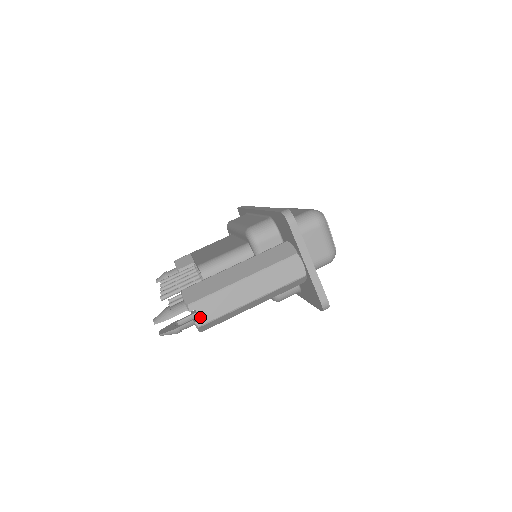
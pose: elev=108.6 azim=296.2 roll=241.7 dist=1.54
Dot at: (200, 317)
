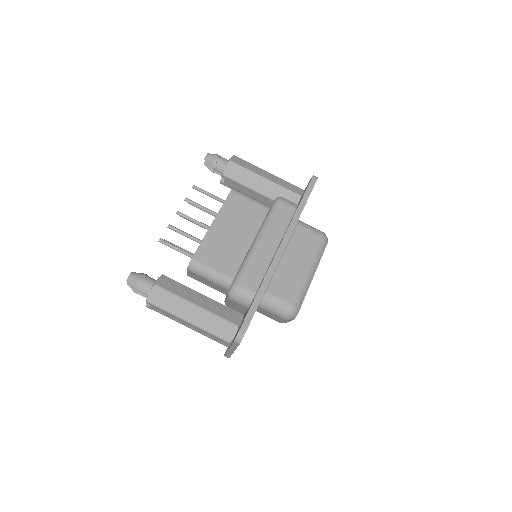
Dot at: (151, 307)
